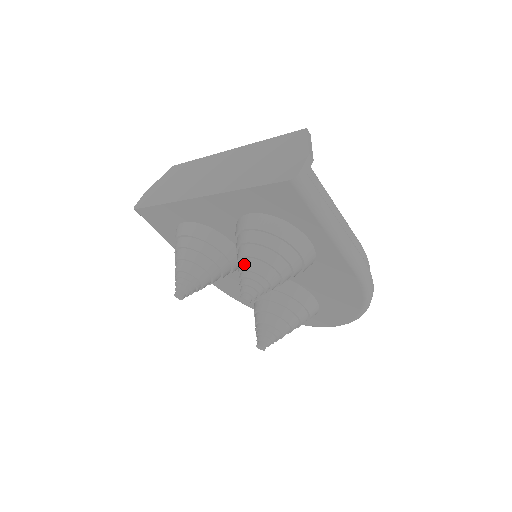
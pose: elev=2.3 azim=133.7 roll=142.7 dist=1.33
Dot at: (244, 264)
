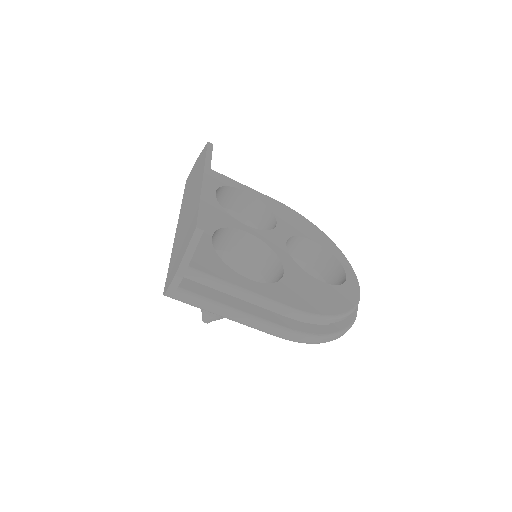
Dot at: occluded
